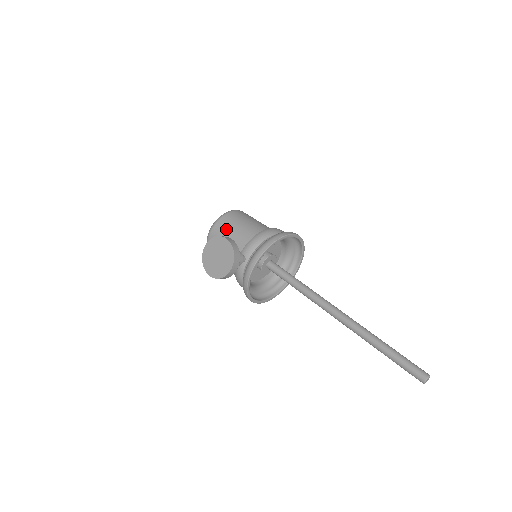
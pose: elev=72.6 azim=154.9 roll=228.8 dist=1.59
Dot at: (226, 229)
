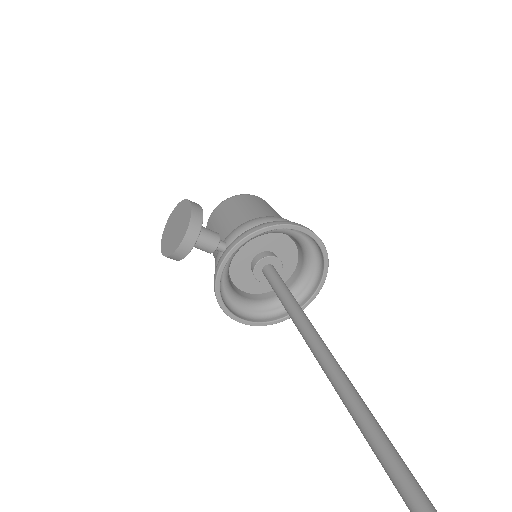
Dot at: (226, 211)
